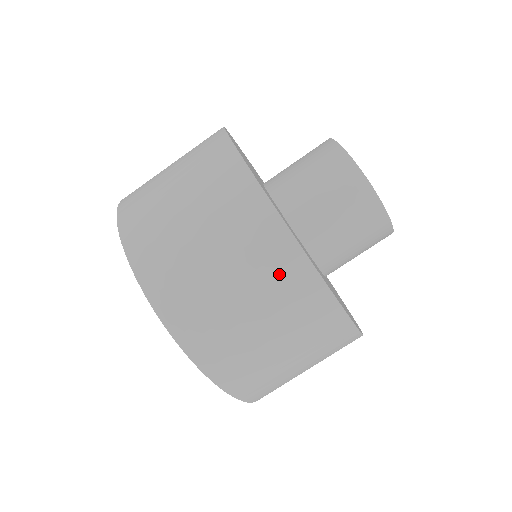
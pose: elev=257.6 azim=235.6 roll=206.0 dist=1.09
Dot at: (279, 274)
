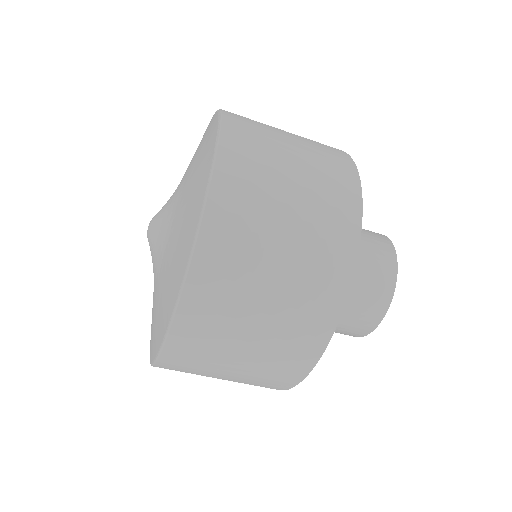
Dot at: (331, 232)
